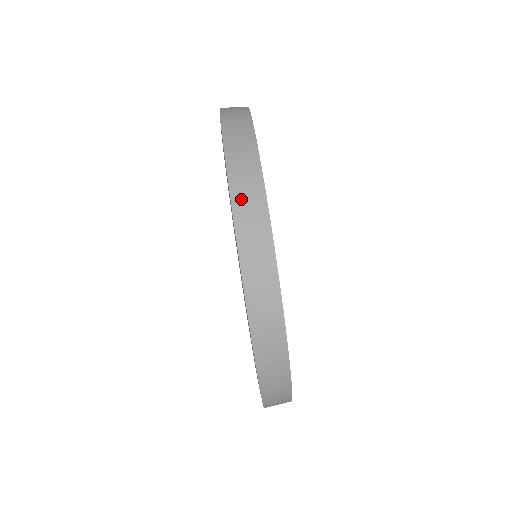
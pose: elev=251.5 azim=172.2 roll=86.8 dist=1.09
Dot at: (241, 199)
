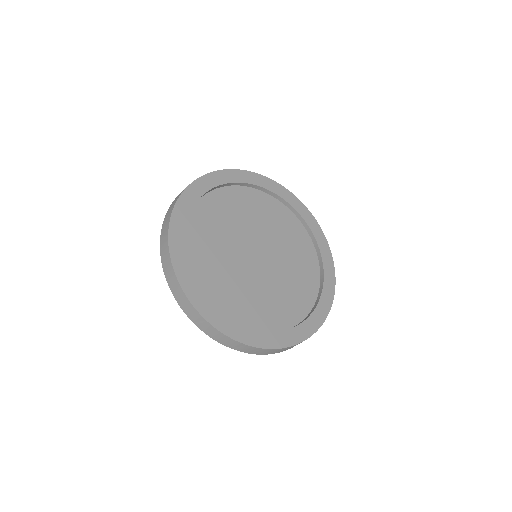
Dot at: (165, 221)
